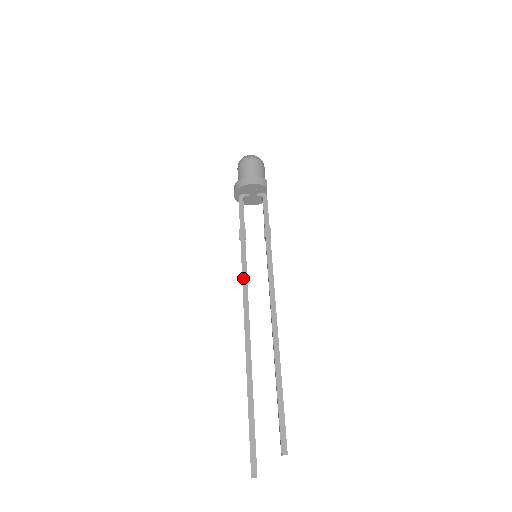
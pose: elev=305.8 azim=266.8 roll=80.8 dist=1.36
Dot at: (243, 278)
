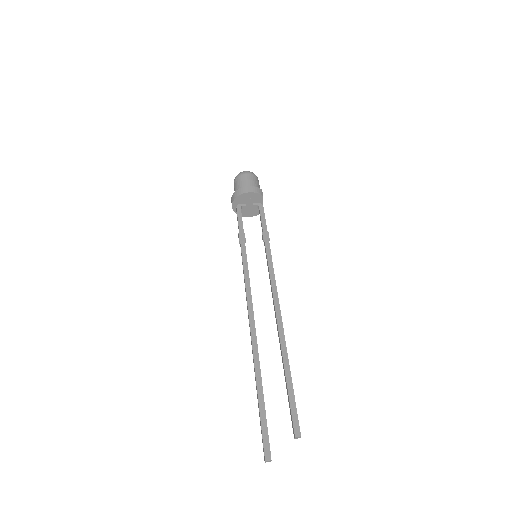
Dot at: (245, 275)
